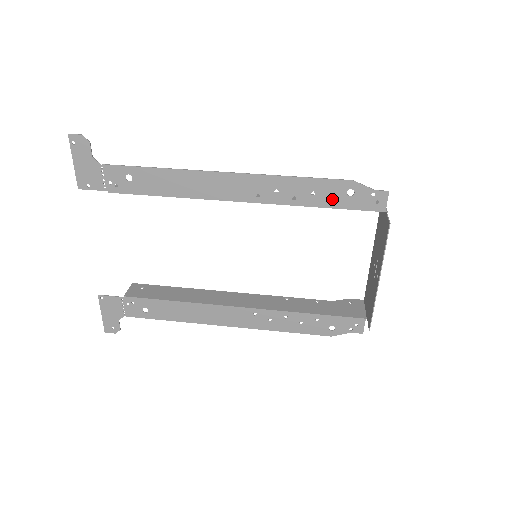
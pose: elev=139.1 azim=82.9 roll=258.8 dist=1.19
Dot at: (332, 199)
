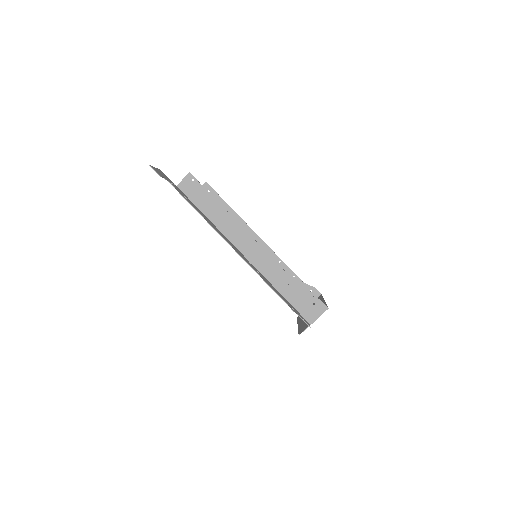
Dot at: occluded
